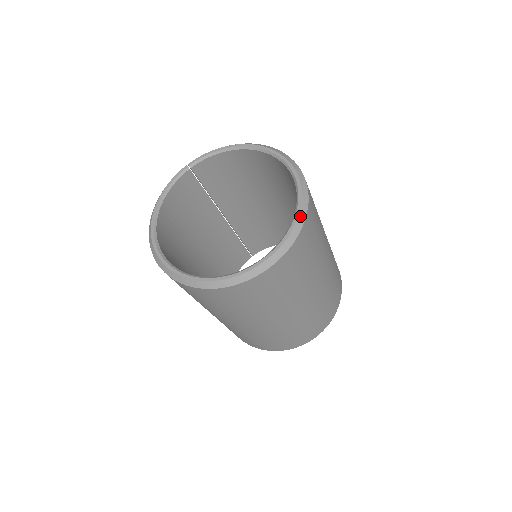
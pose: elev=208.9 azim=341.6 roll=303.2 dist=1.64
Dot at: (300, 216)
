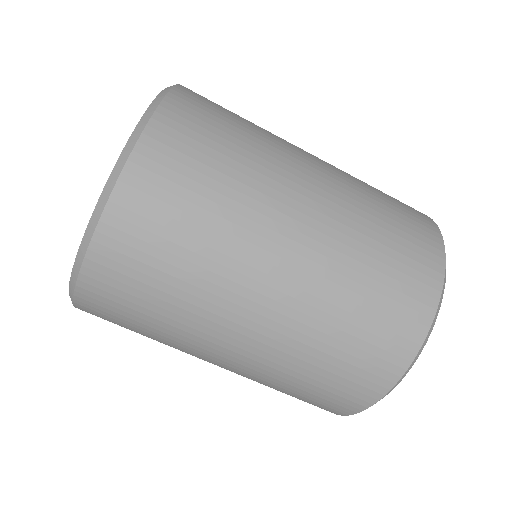
Dot at: (142, 120)
